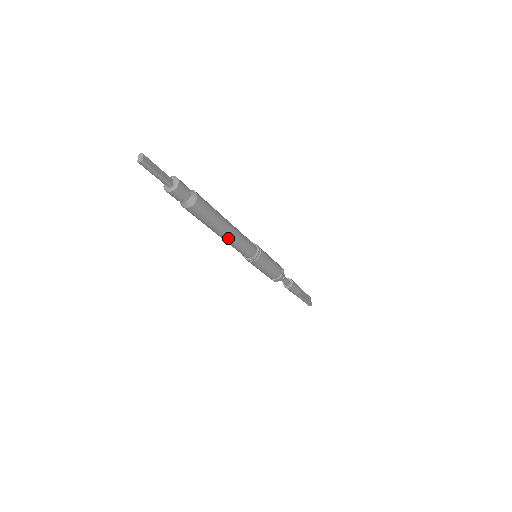
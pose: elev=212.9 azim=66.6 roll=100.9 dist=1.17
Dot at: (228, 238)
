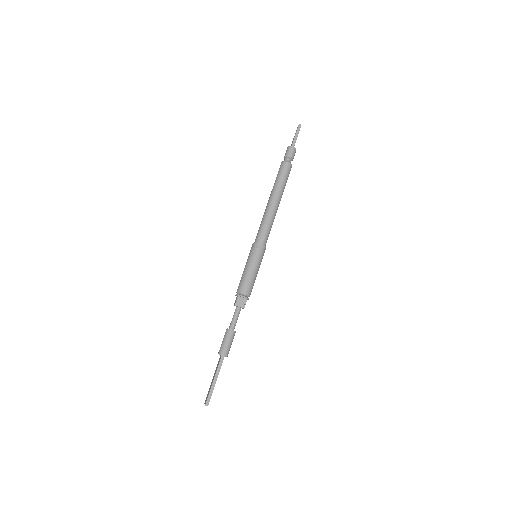
Dot at: (274, 208)
